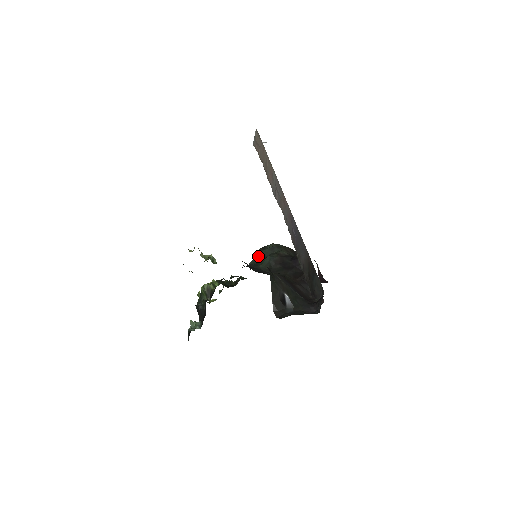
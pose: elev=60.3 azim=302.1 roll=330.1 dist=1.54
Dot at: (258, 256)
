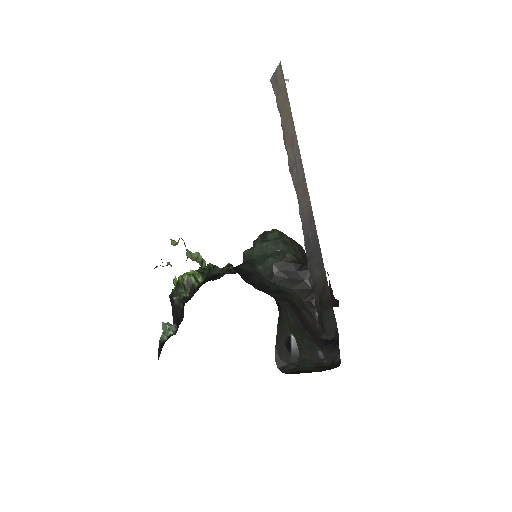
Dot at: (257, 249)
